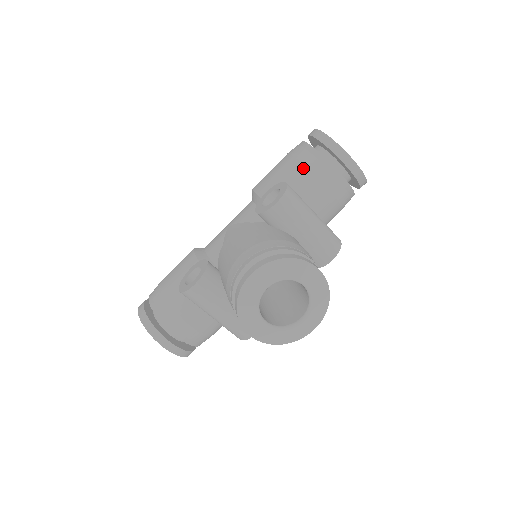
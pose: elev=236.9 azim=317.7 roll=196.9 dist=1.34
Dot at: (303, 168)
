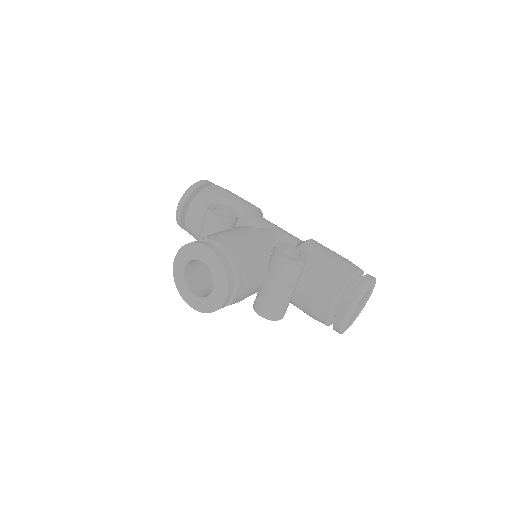
Dot at: (329, 274)
